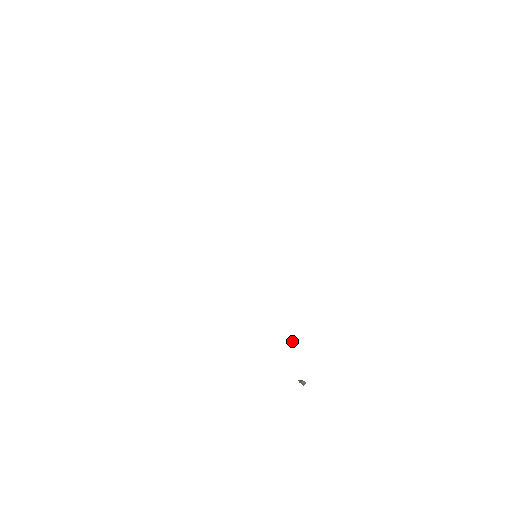
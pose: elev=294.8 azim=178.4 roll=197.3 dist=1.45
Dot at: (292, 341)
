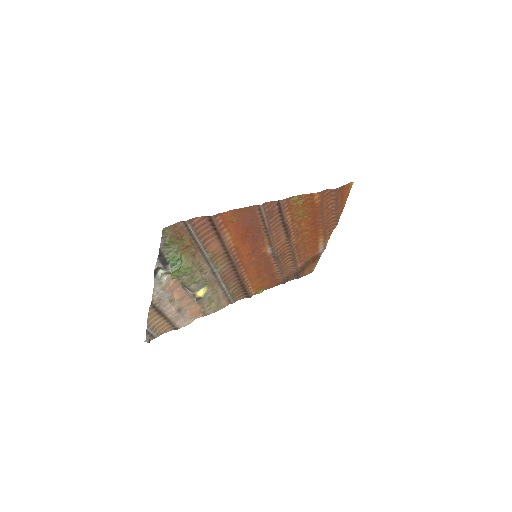
Dot at: (193, 254)
